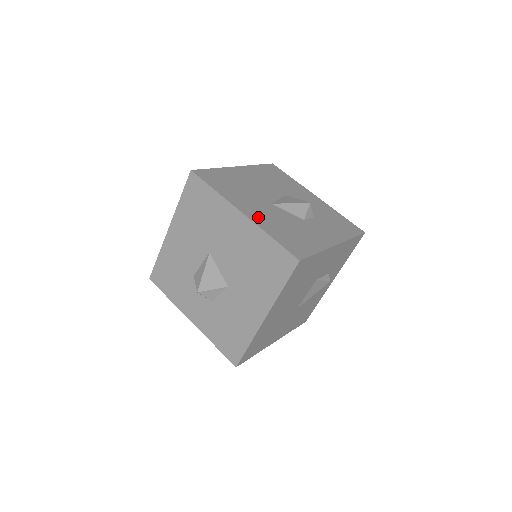
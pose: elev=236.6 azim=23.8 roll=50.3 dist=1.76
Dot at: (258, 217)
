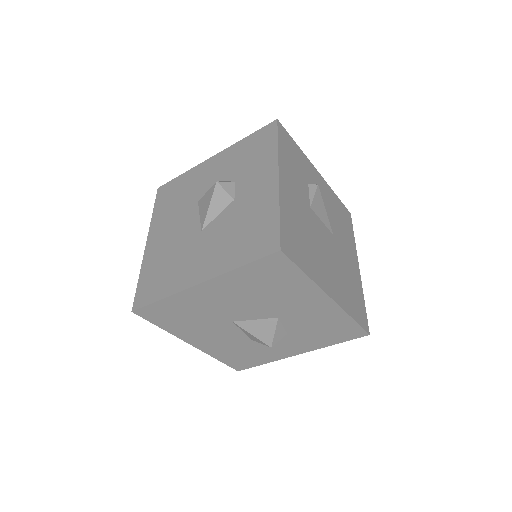
Dot at: (211, 265)
